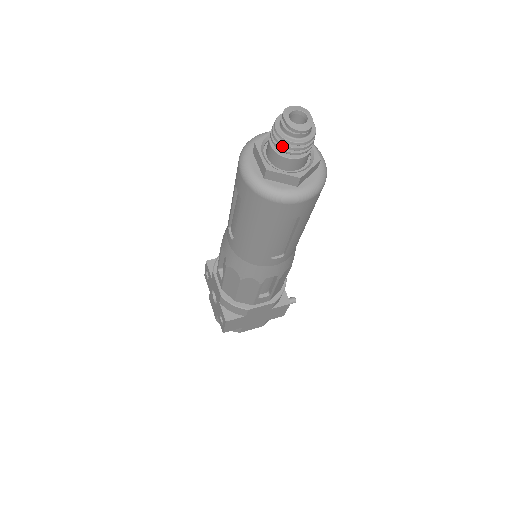
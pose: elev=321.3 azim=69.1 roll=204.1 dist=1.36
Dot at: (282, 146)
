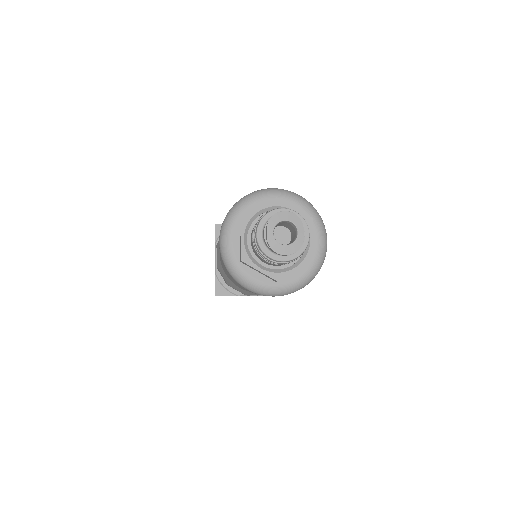
Dot at: (260, 253)
